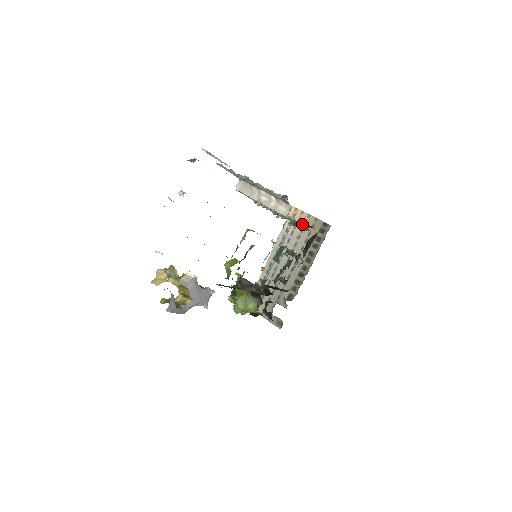
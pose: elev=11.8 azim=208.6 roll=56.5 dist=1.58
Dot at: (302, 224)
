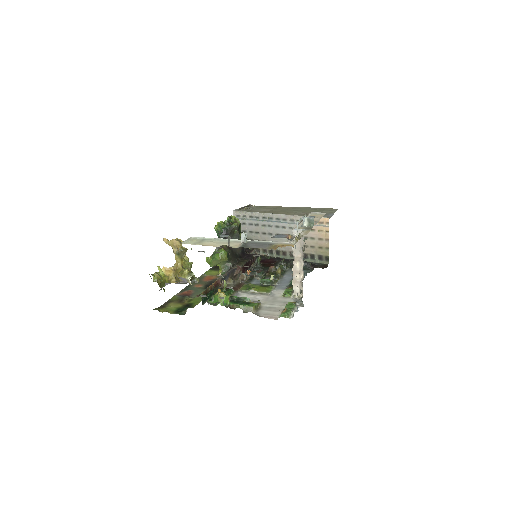
Dot at: (317, 236)
